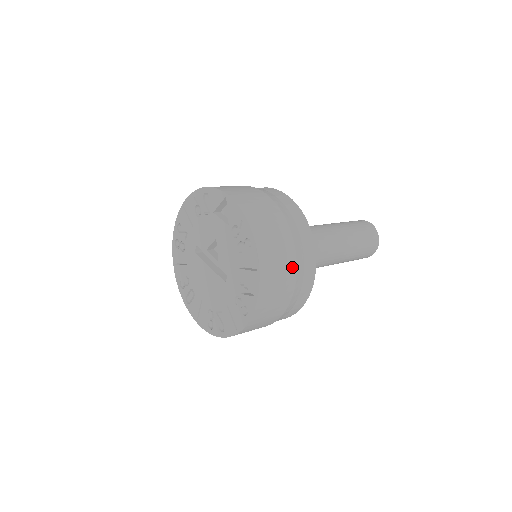
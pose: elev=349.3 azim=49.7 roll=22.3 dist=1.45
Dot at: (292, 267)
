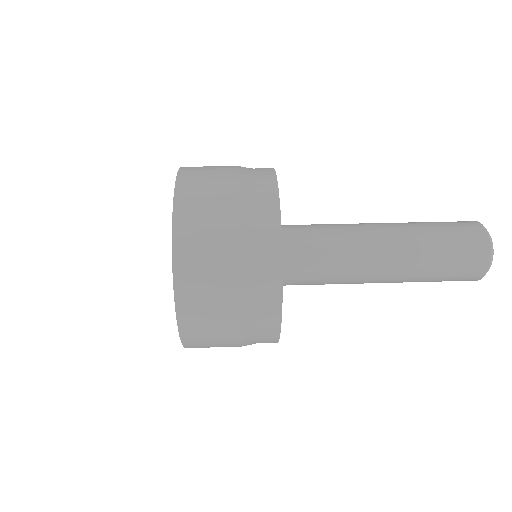
Dot at: (230, 231)
